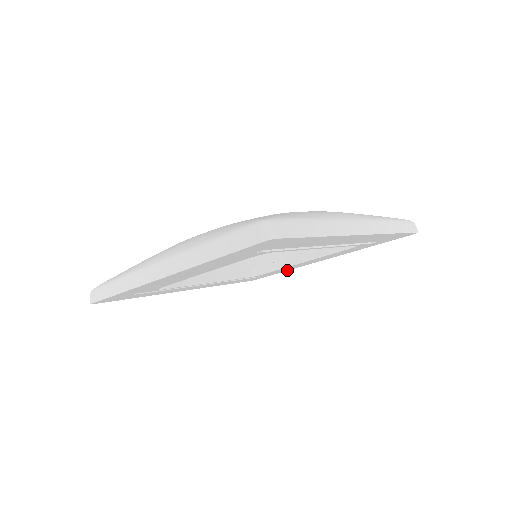
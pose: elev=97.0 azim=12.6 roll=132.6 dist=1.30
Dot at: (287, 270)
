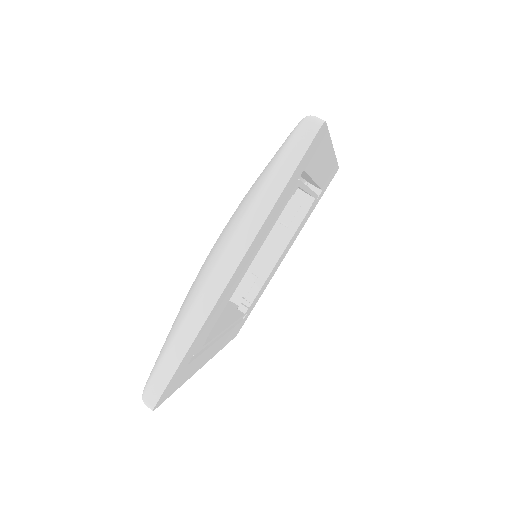
Dot at: (261, 294)
